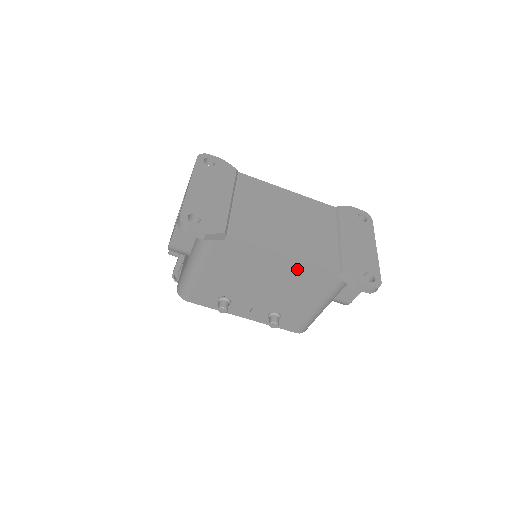
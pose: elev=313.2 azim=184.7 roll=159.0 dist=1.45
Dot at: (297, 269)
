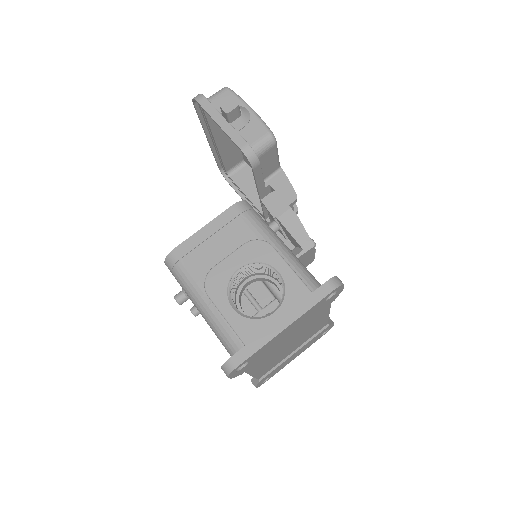
Dot at: occluded
